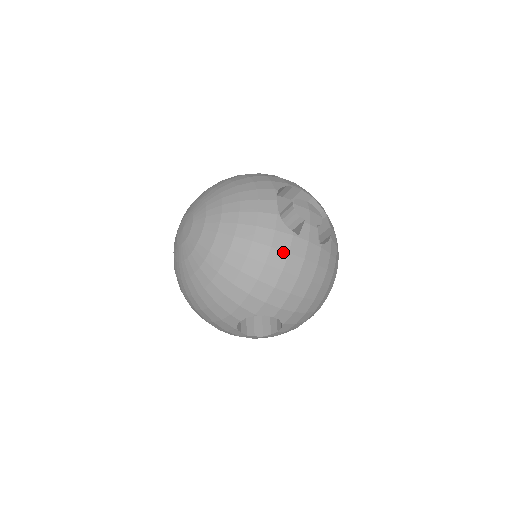
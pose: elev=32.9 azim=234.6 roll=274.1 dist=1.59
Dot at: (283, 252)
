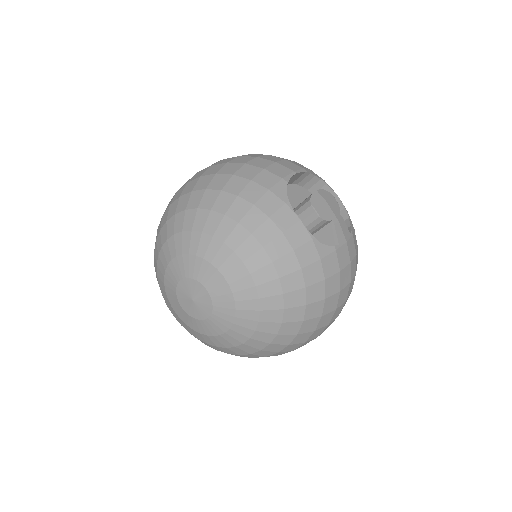
Dot at: (335, 275)
